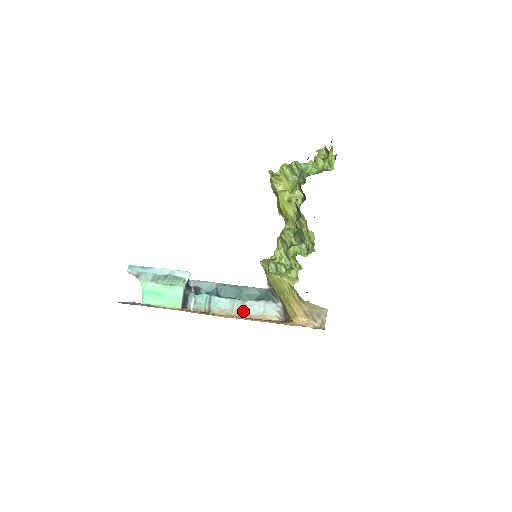
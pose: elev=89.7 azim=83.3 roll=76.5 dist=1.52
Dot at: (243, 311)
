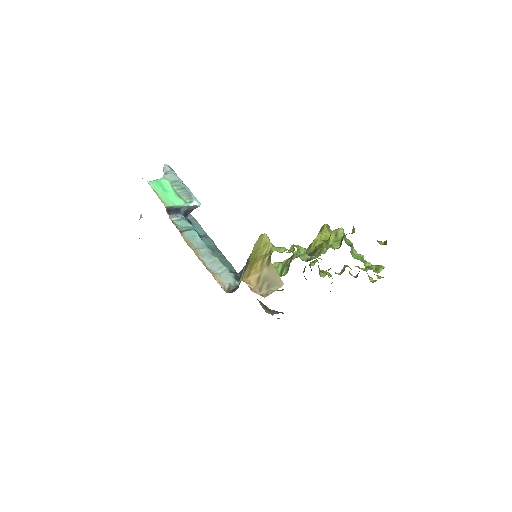
Dot at: (204, 257)
